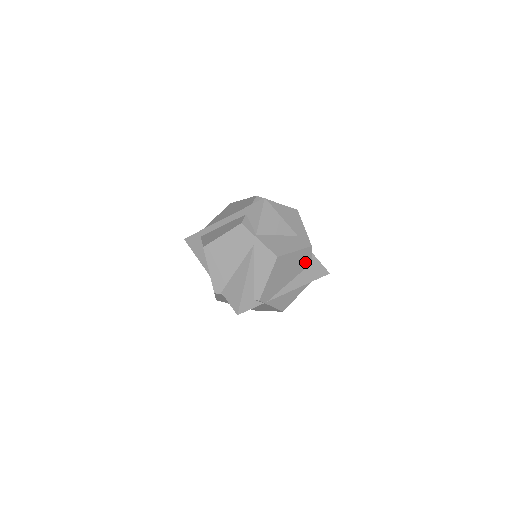
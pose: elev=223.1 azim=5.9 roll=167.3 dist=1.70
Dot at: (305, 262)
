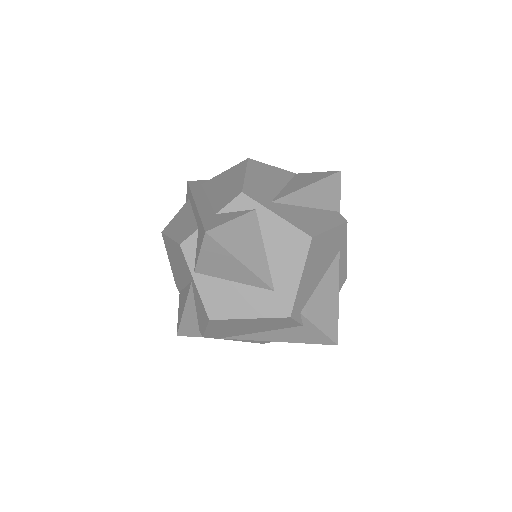
Dot at: (284, 324)
